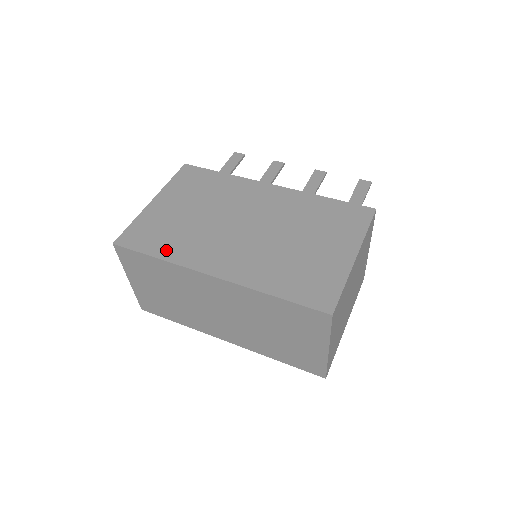
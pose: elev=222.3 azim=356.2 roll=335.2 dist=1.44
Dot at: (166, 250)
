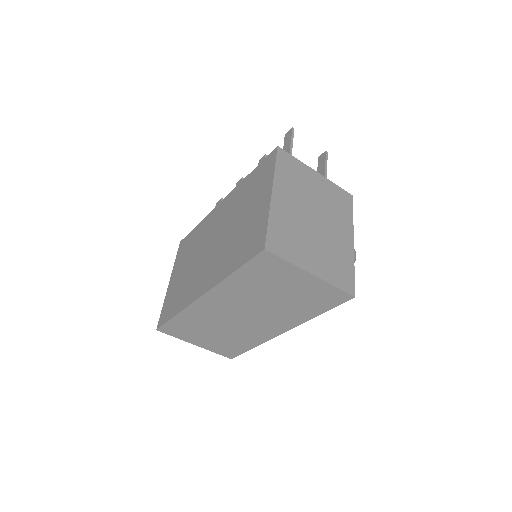
Dot at: (178, 306)
